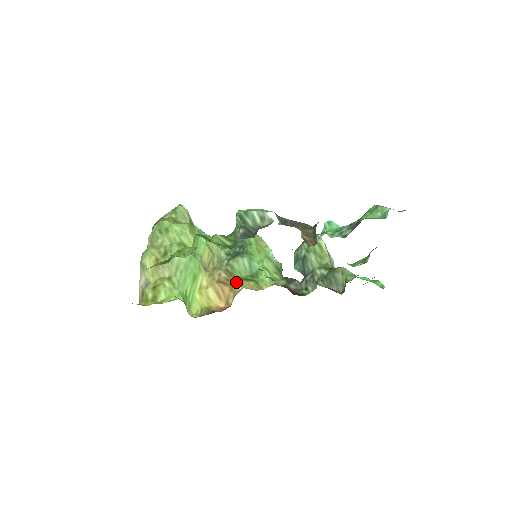
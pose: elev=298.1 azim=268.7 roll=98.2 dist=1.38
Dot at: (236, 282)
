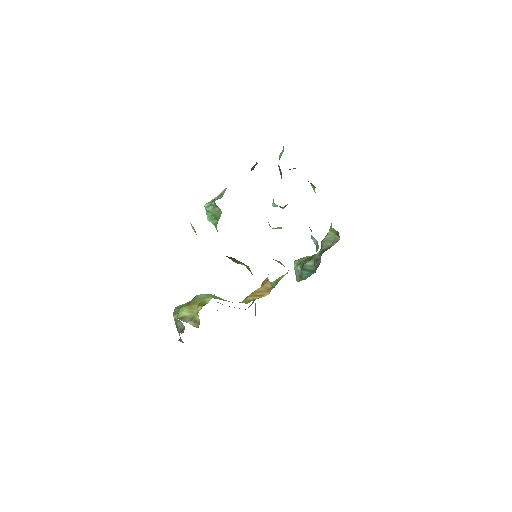
Dot at: (262, 282)
